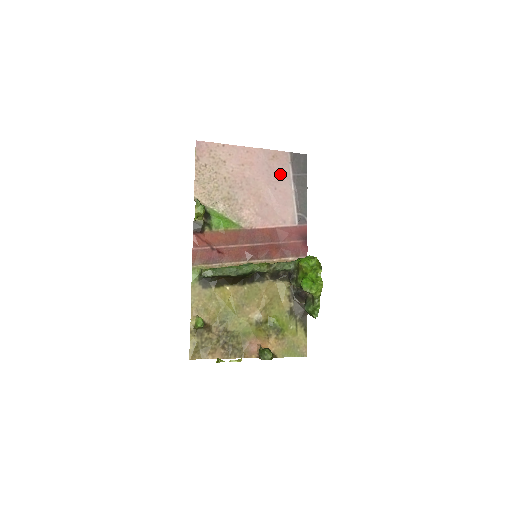
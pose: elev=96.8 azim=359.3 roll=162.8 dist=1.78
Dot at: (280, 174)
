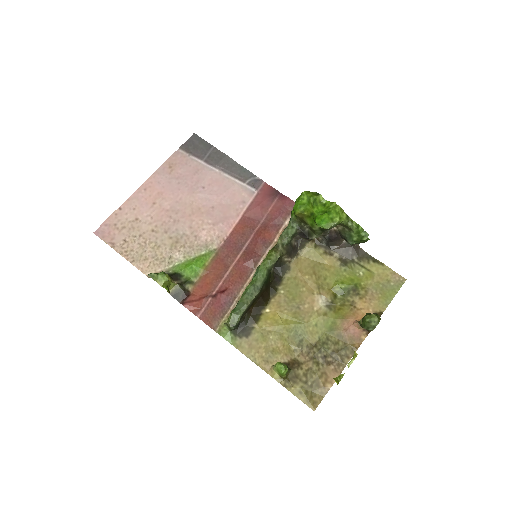
Dot at: (192, 173)
